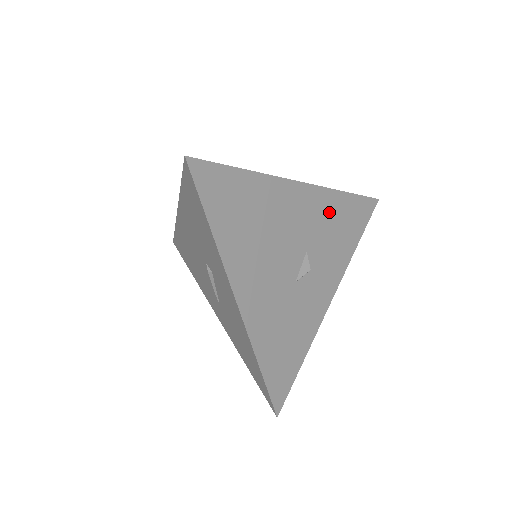
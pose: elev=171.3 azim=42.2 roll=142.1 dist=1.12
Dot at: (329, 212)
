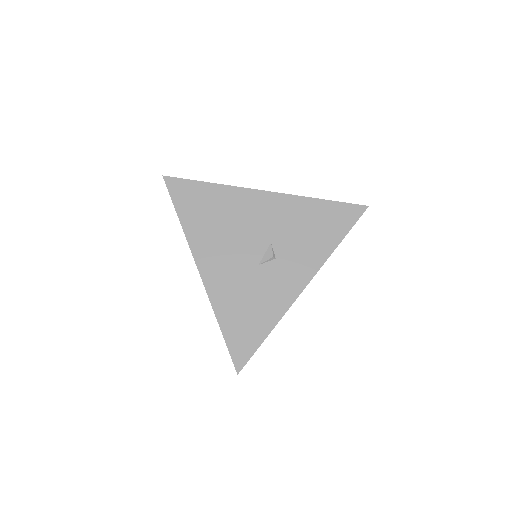
Dot at: (298, 214)
